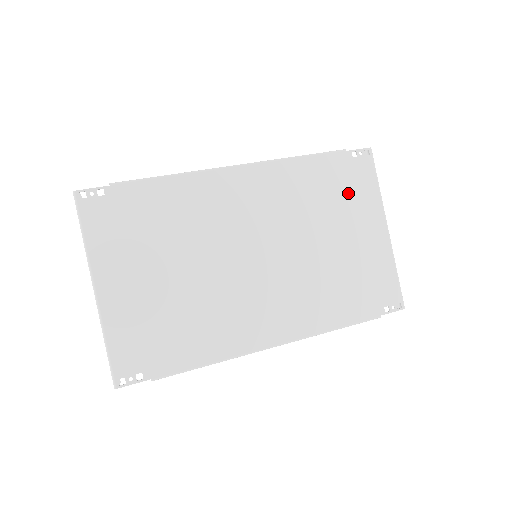
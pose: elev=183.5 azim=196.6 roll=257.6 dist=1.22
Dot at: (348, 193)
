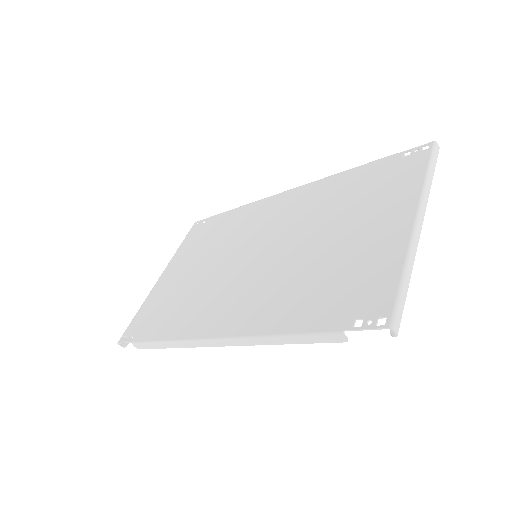
Dot at: (378, 190)
